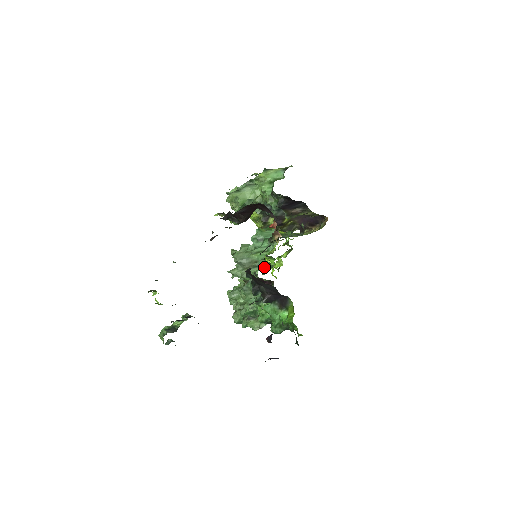
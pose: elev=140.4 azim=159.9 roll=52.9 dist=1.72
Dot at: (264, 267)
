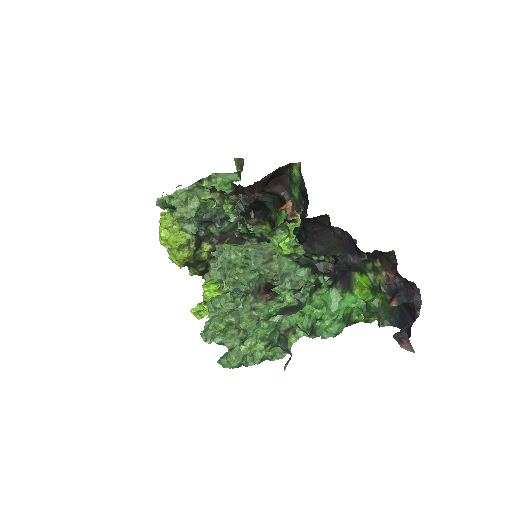
Dot at: occluded
